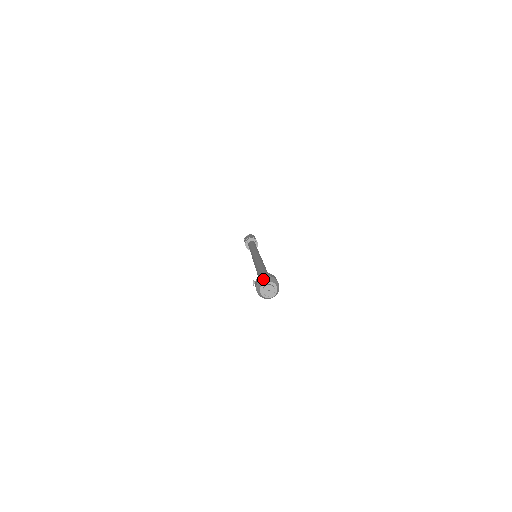
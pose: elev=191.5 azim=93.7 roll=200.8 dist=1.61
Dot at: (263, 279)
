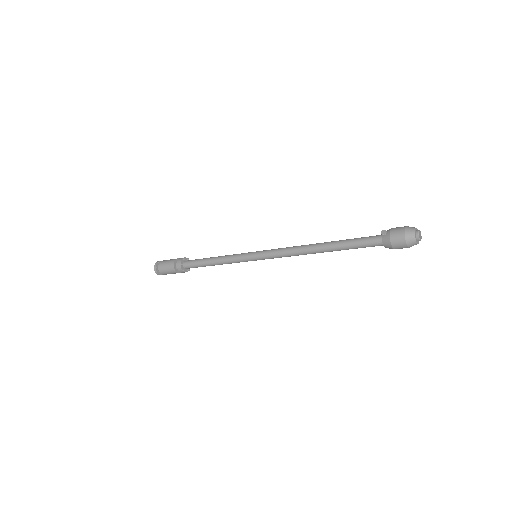
Dot at: occluded
